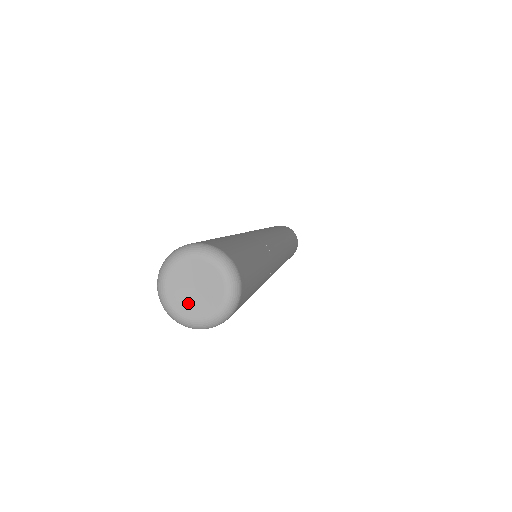
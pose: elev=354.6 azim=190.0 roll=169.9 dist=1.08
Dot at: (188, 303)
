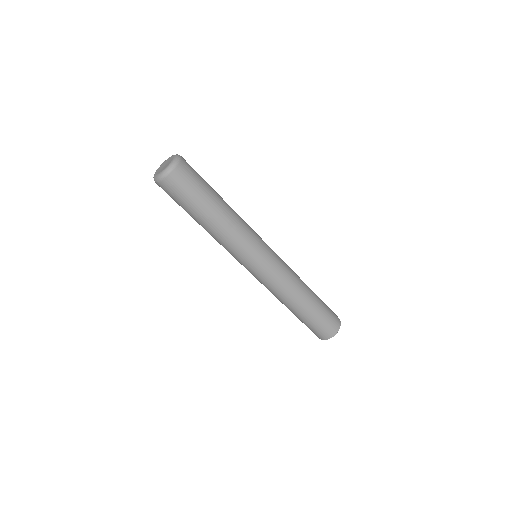
Dot at: (161, 170)
